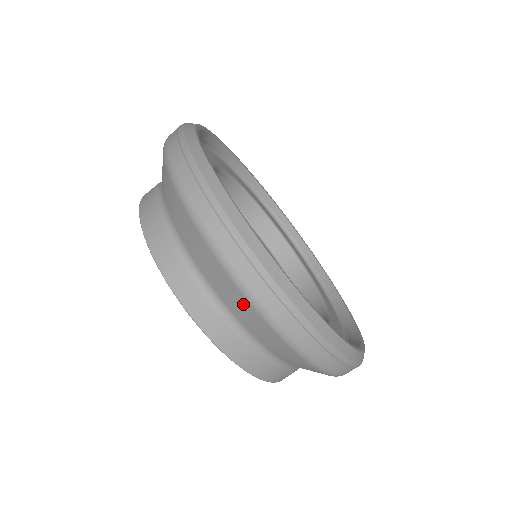
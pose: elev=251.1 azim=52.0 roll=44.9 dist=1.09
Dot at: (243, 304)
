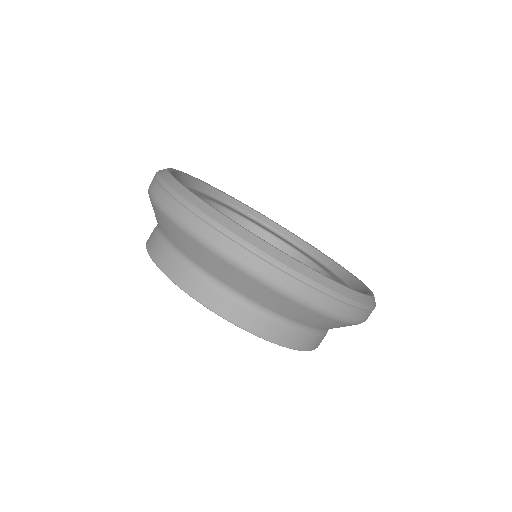
Dot at: (277, 298)
